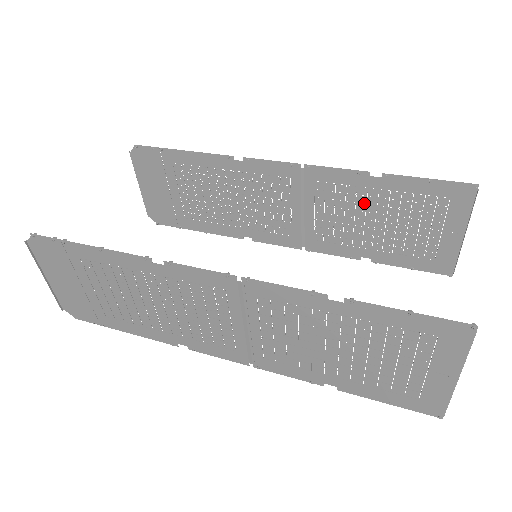
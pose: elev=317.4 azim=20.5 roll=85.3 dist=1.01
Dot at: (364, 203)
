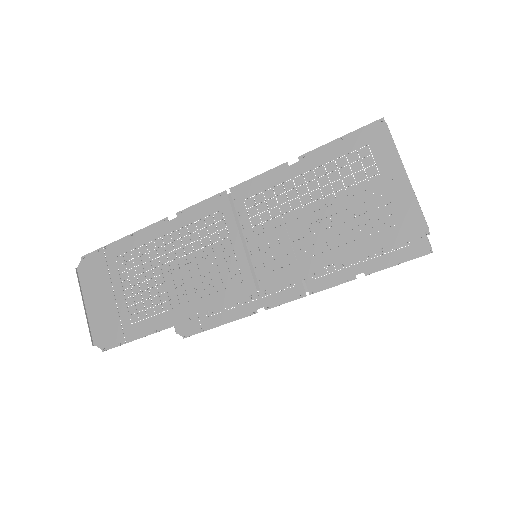
Dot at: occluded
